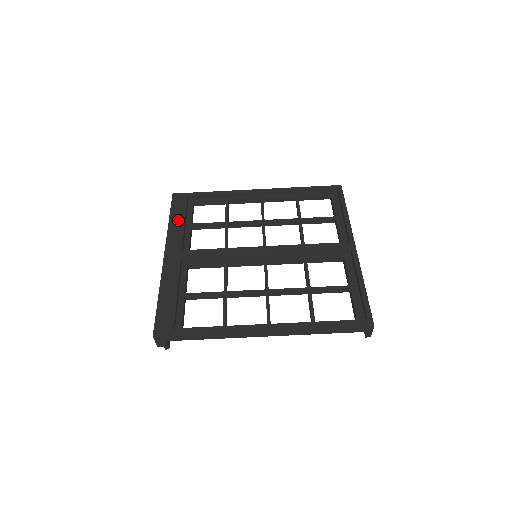
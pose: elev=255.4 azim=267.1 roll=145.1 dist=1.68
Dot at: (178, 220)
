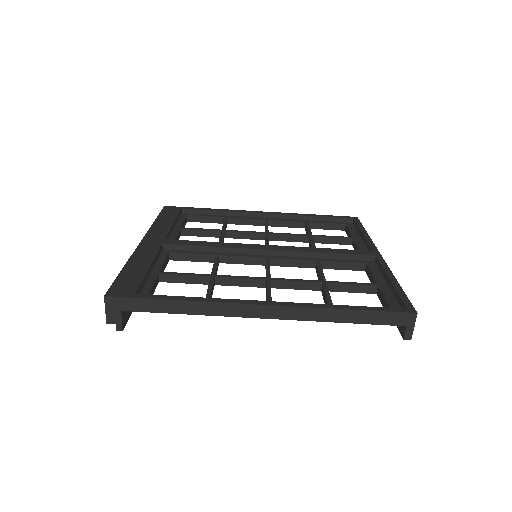
Dot at: (166, 220)
